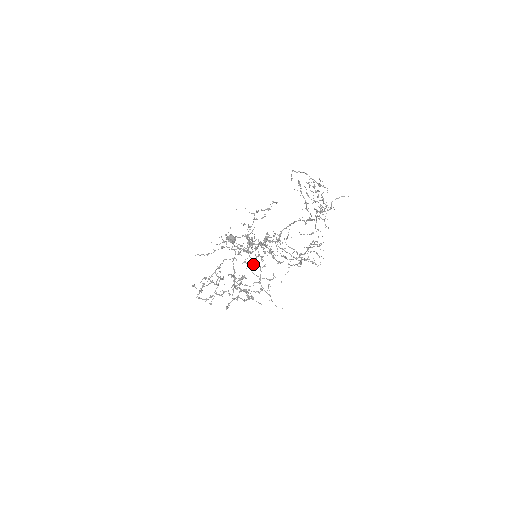
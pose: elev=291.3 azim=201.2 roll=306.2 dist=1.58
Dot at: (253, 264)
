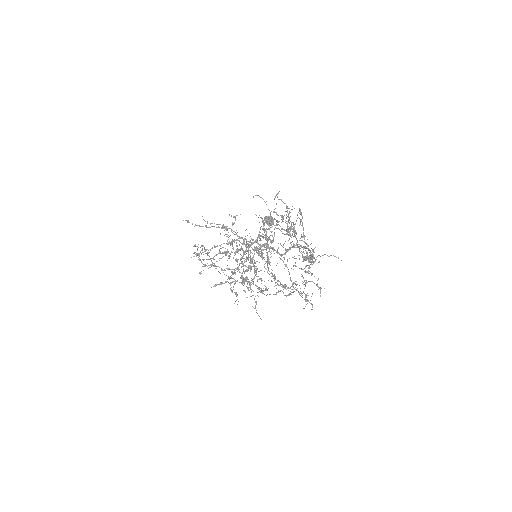
Dot at: (249, 262)
